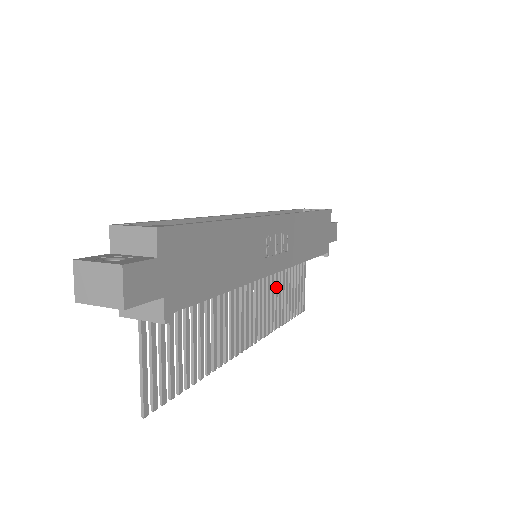
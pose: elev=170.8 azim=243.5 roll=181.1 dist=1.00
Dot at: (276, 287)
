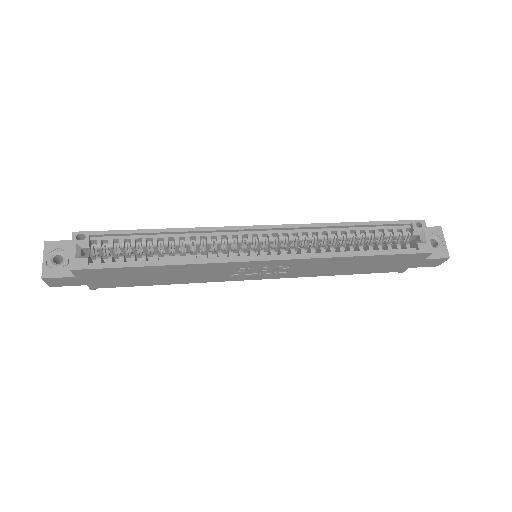
Dot at: occluded
